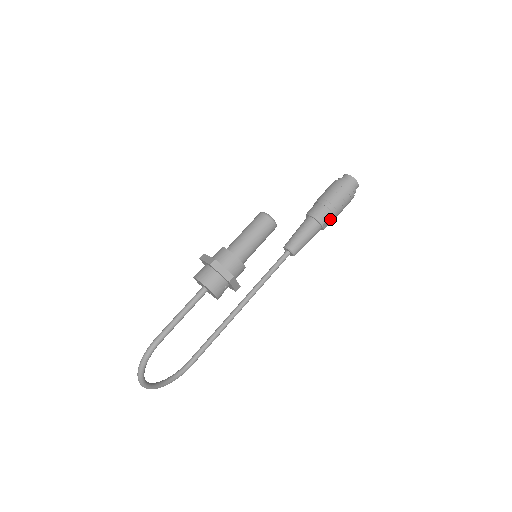
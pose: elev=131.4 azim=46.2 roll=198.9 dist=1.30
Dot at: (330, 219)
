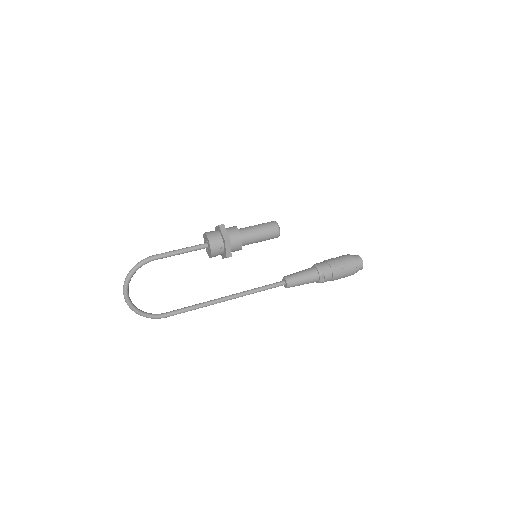
Dot at: (328, 275)
